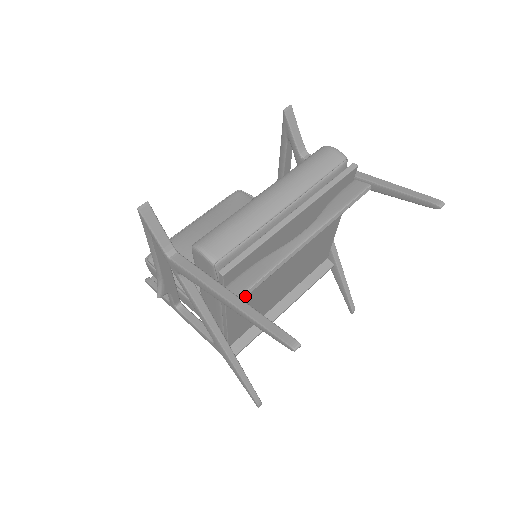
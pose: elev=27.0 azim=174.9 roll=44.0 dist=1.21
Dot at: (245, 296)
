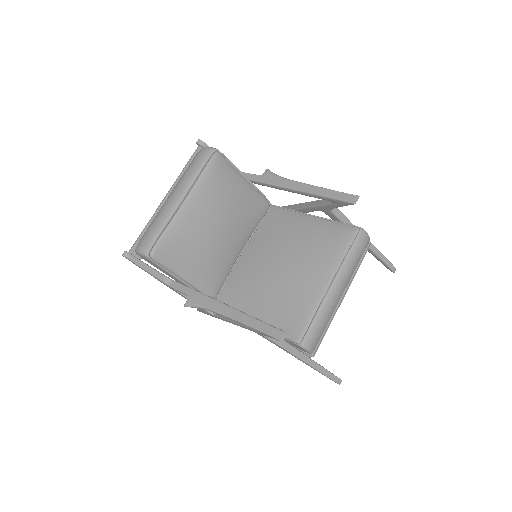
Dot at: occluded
